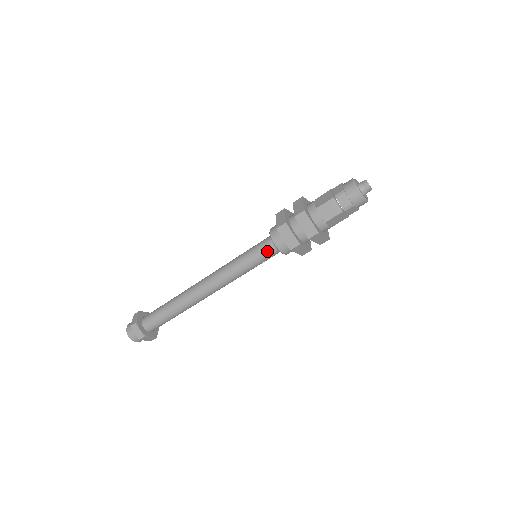
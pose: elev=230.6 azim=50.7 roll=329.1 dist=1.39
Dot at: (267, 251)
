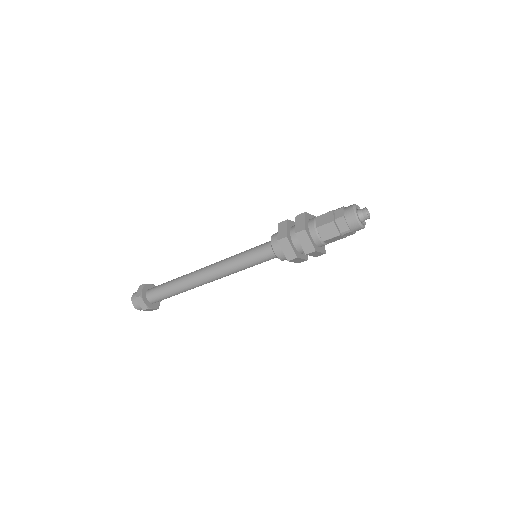
Dot at: (267, 255)
